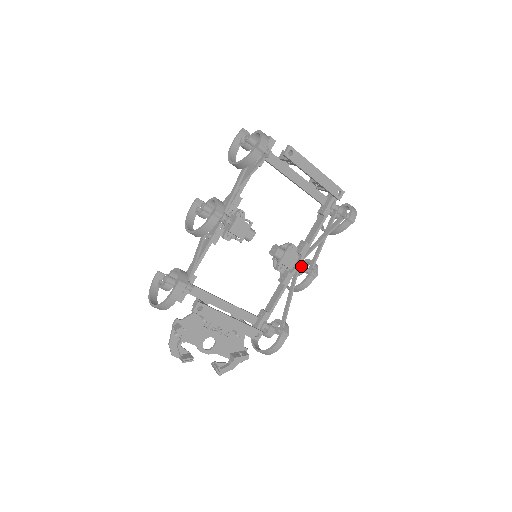
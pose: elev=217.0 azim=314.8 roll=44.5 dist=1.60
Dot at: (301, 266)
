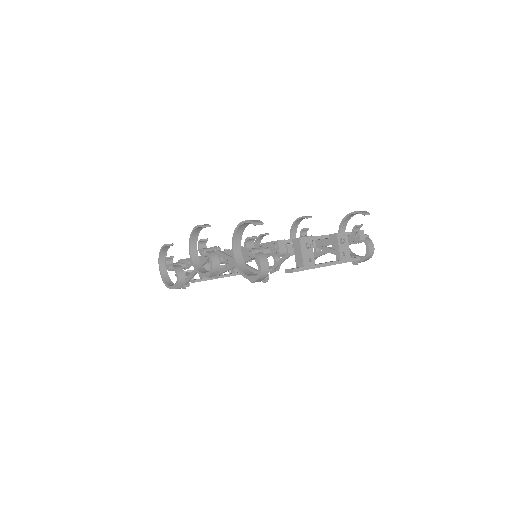
Dot at: occluded
